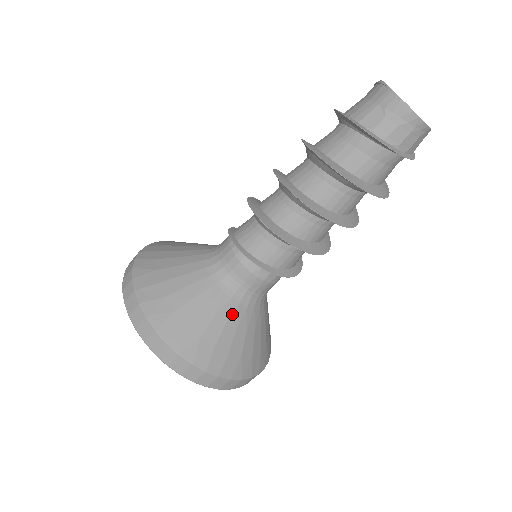
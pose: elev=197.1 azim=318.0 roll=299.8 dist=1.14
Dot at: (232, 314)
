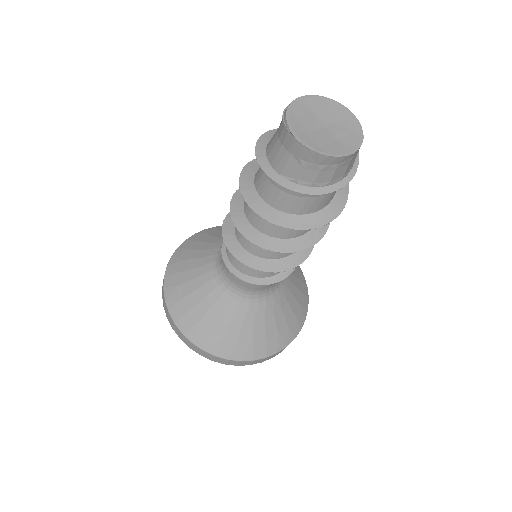
Dot at: (256, 314)
